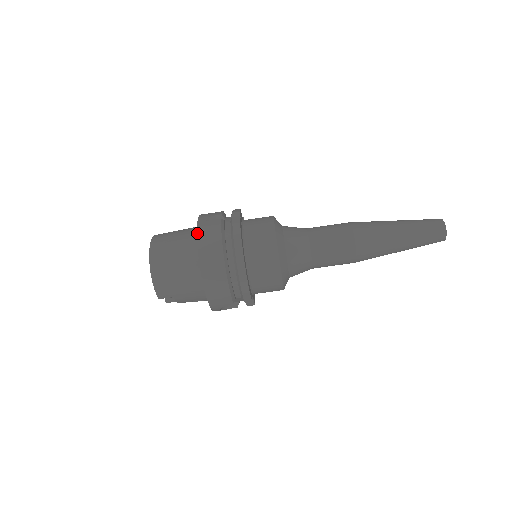
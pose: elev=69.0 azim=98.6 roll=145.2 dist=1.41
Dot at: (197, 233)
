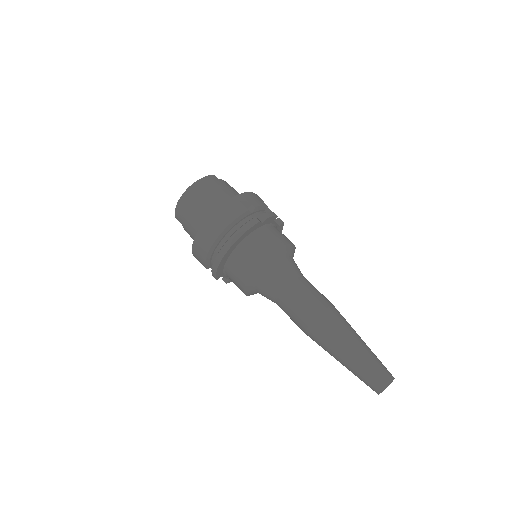
Dot at: (223, 204)
